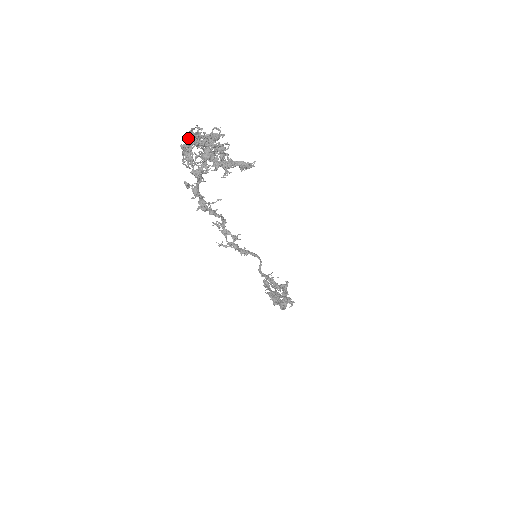
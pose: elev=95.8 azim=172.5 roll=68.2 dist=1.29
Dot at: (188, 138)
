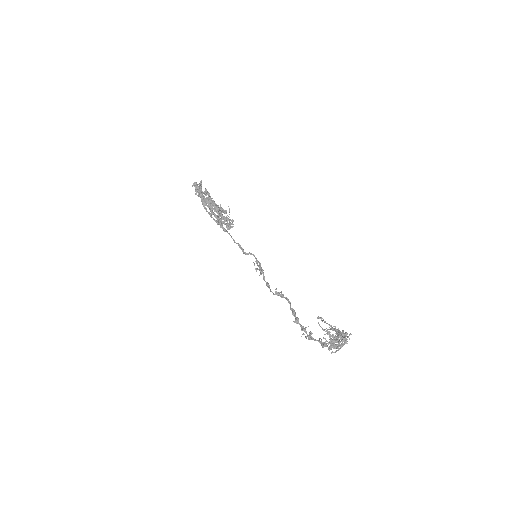
Dot at: occluded
